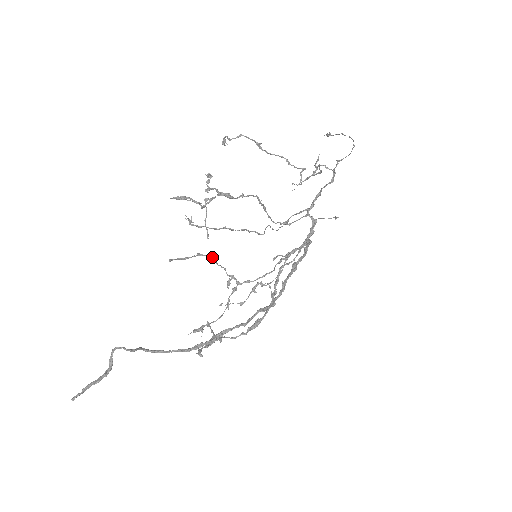
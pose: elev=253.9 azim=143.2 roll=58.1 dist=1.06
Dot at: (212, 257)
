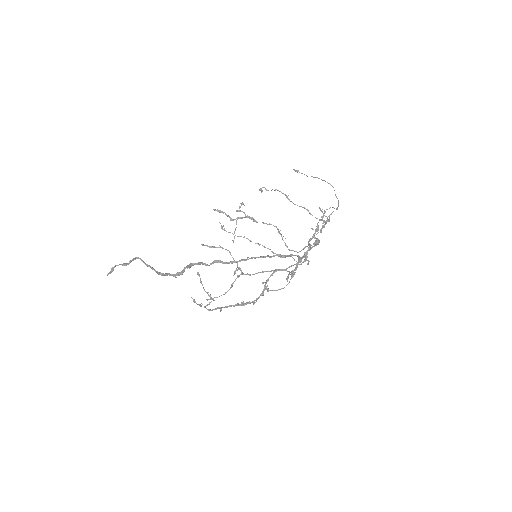
Dot at: (230, 252)
